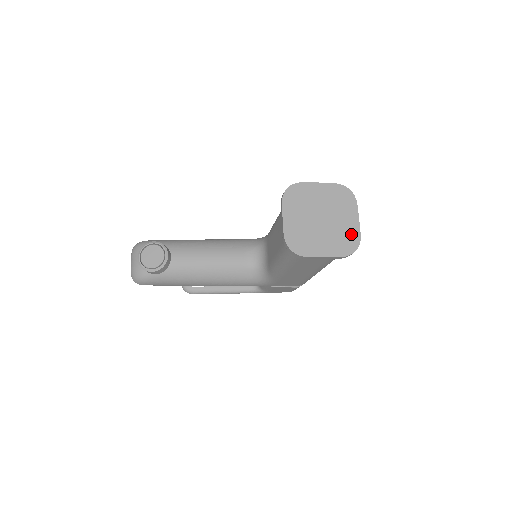
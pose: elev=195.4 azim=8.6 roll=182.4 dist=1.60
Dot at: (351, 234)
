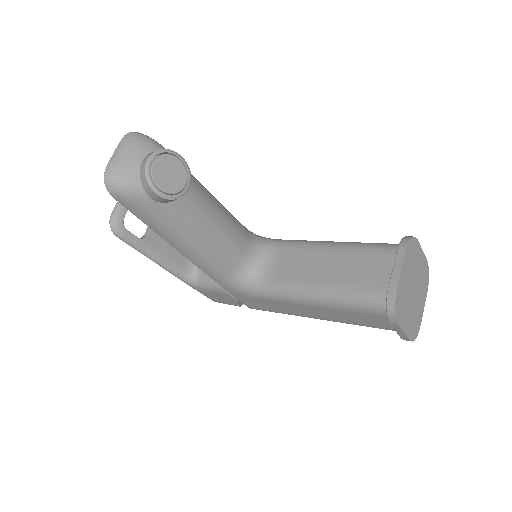
Dot at: (418, 320)
